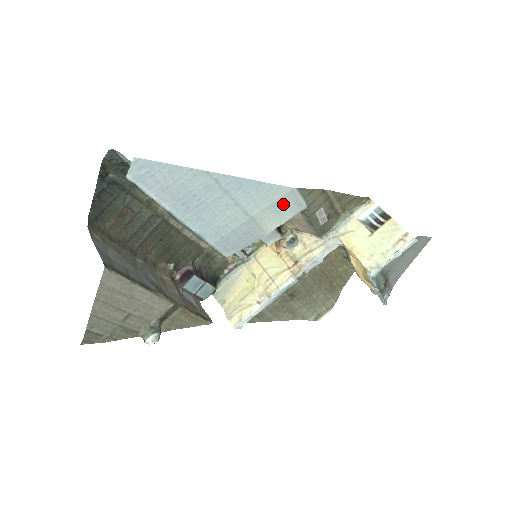
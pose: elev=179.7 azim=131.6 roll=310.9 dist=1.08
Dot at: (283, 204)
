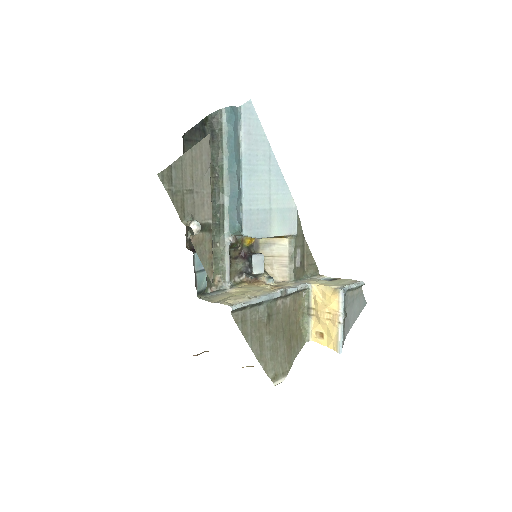
Dot at: (287, 216)
